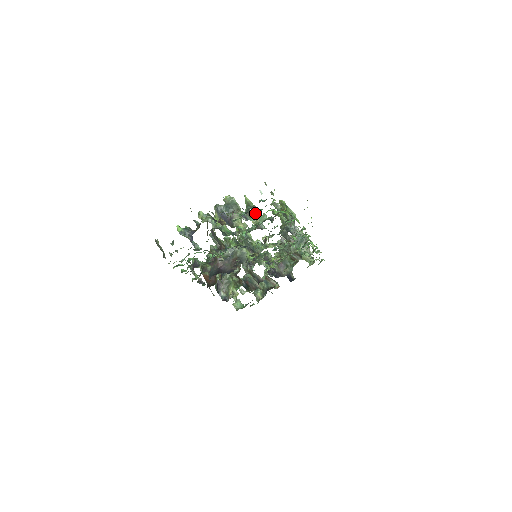
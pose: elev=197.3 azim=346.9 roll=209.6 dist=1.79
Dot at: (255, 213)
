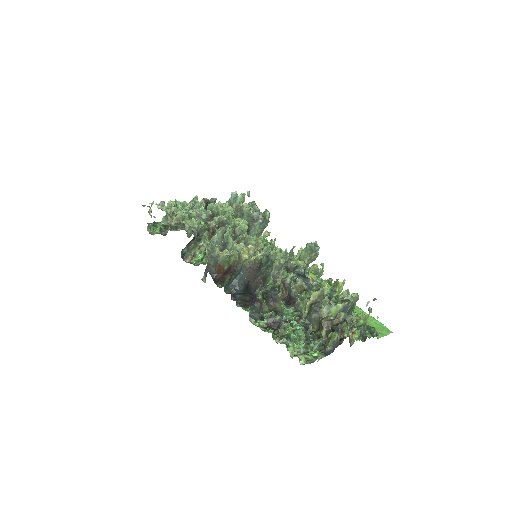
Dot at: (322, 269)
